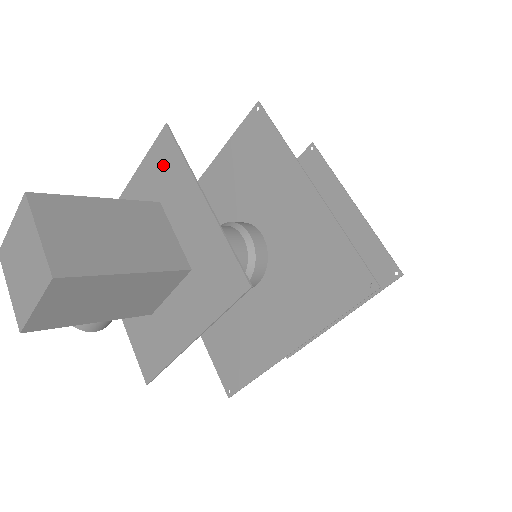
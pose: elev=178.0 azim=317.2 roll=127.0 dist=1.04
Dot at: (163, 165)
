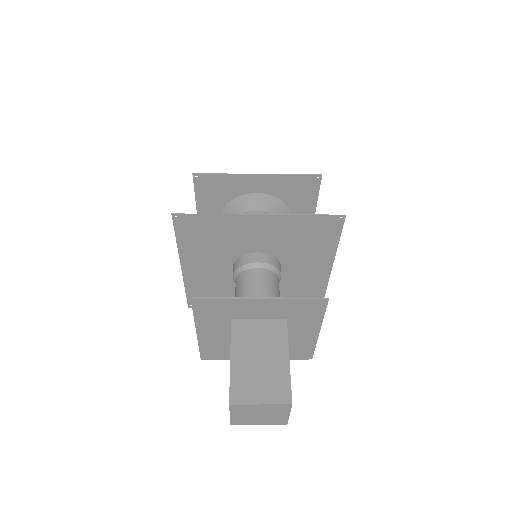
Dot at: (213, 310)
